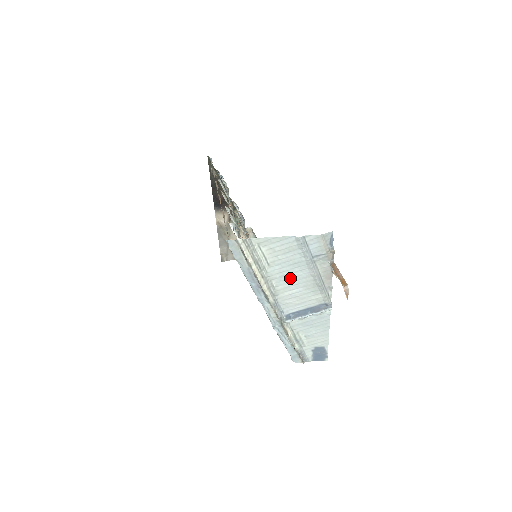
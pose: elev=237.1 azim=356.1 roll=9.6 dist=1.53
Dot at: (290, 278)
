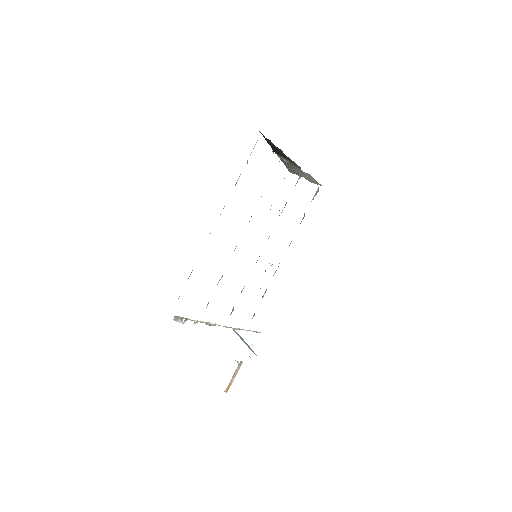
Dot at: occluded
